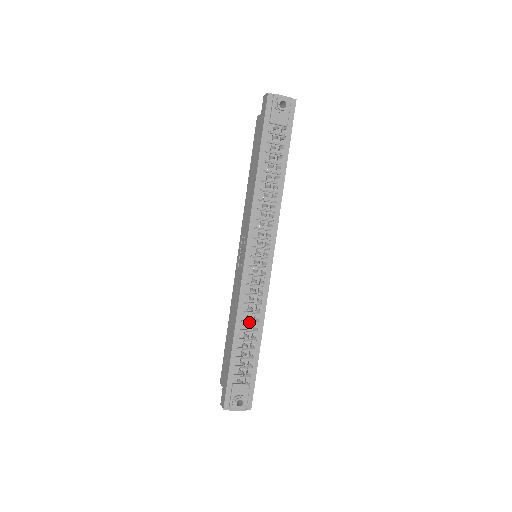
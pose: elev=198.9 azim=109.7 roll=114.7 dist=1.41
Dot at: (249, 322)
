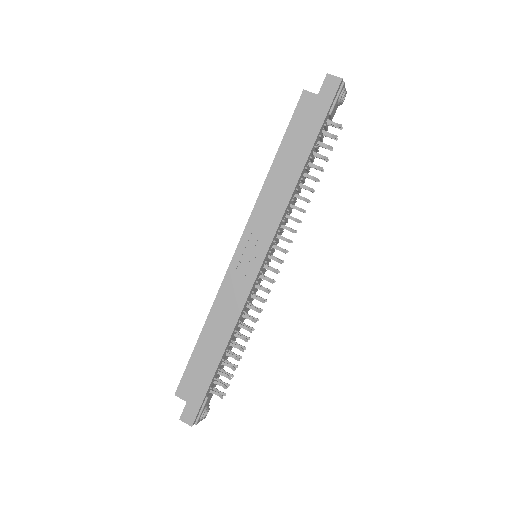
Dot at: (238, 330)
